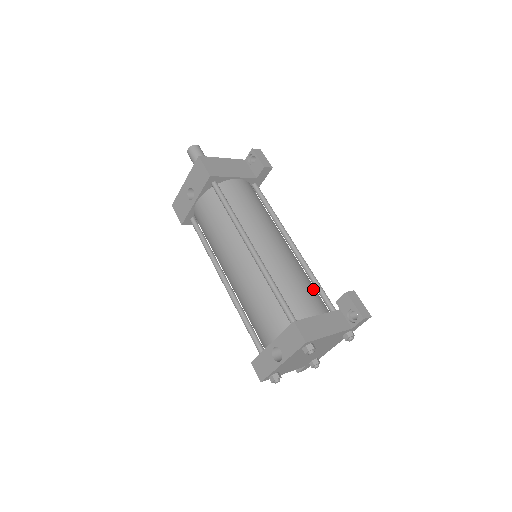
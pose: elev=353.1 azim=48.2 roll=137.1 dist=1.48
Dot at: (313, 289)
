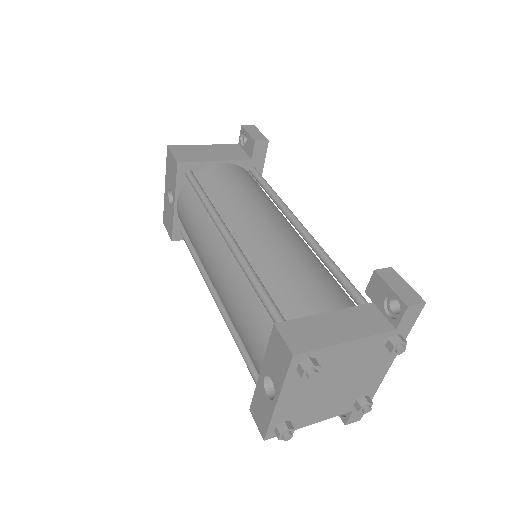
Dot at: (326, 279)
